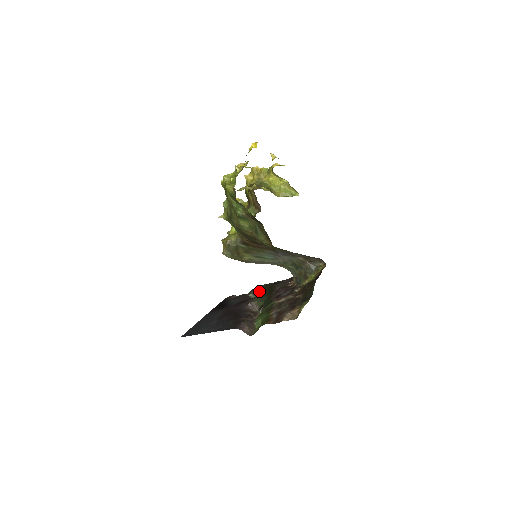
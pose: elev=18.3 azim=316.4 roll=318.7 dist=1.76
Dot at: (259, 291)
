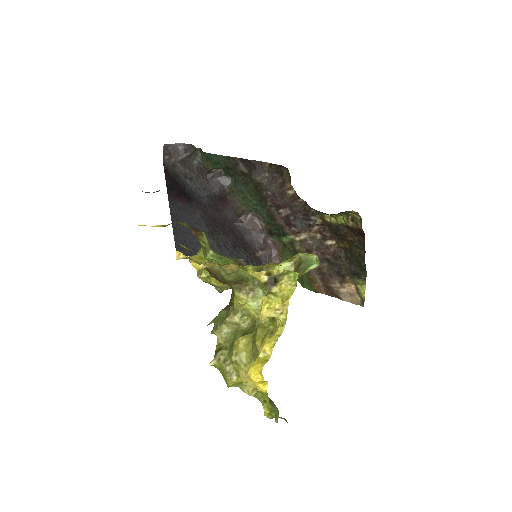
Dot at: (223, 168)
